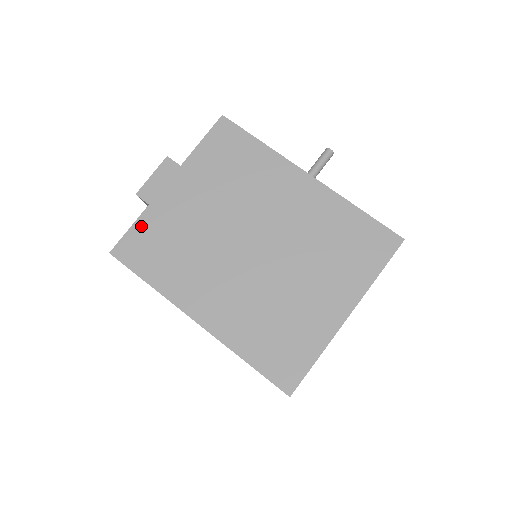
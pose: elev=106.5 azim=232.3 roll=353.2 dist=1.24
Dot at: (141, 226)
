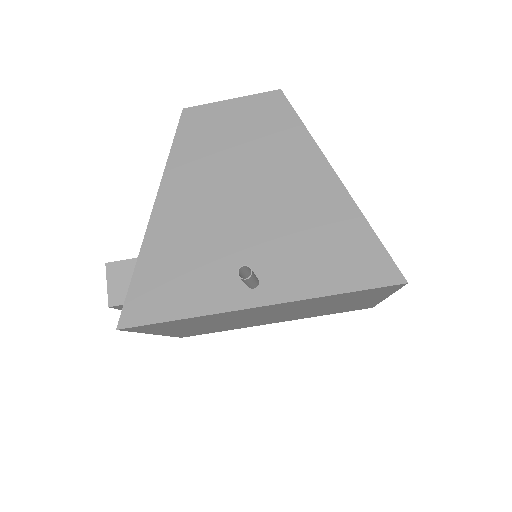
Dot at: occluded
